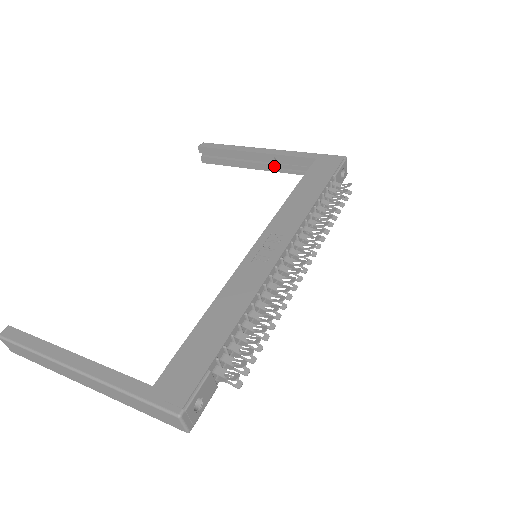
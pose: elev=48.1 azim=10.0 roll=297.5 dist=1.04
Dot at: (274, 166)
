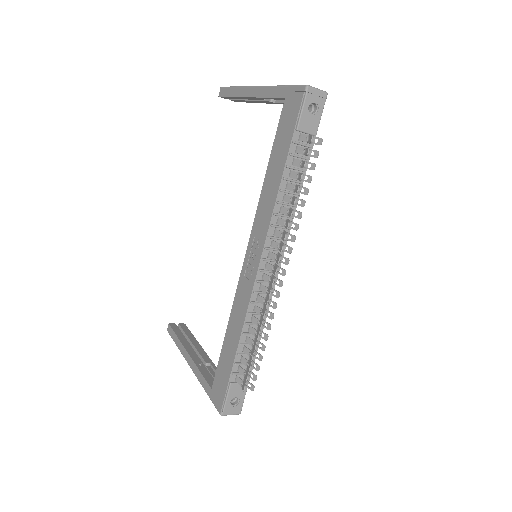
Dot at: (271, 102)
